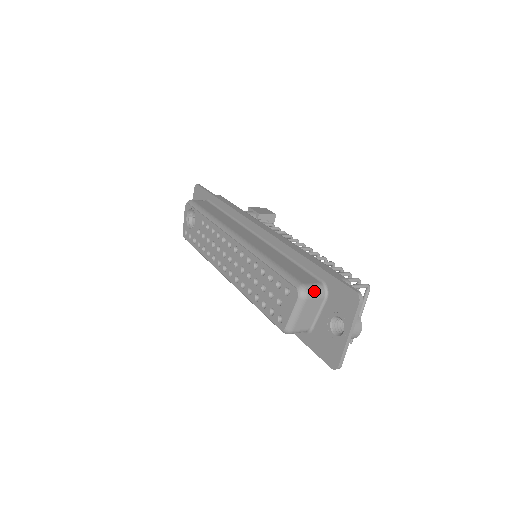
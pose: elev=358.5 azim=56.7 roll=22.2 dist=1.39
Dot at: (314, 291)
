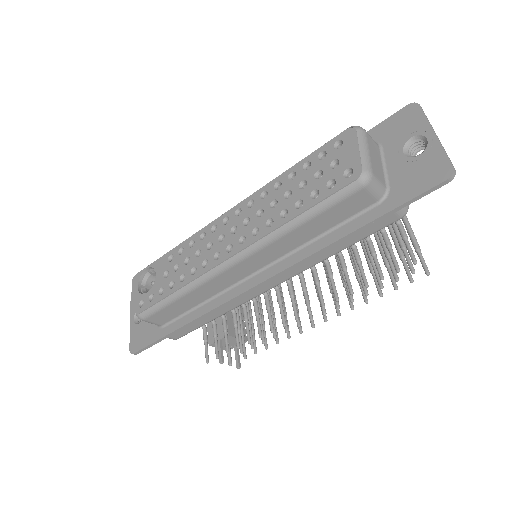
Dot at: occluded
